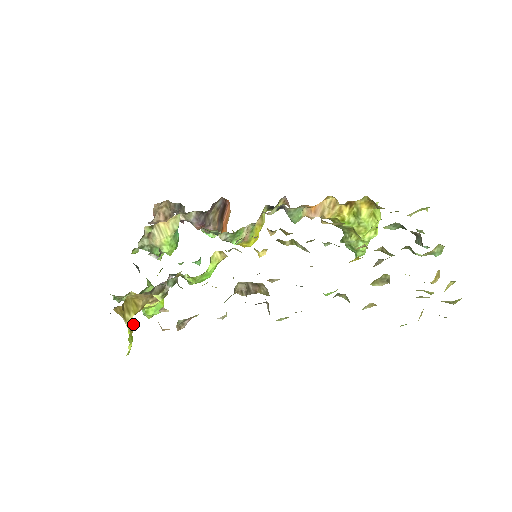
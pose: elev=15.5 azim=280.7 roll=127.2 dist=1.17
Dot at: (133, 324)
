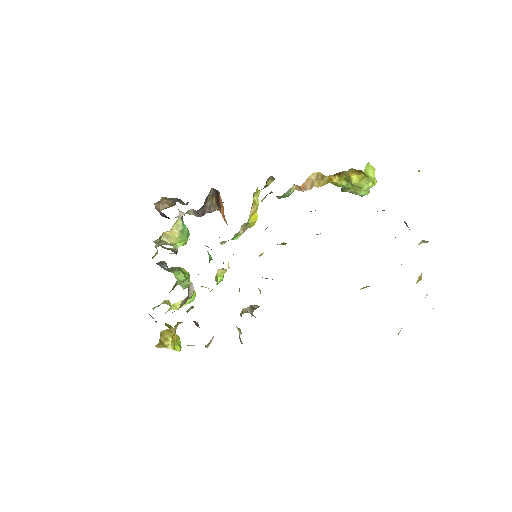
Dot at: (175, 336)
